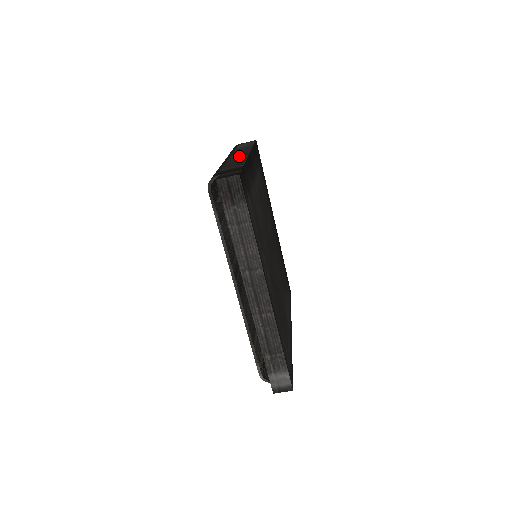
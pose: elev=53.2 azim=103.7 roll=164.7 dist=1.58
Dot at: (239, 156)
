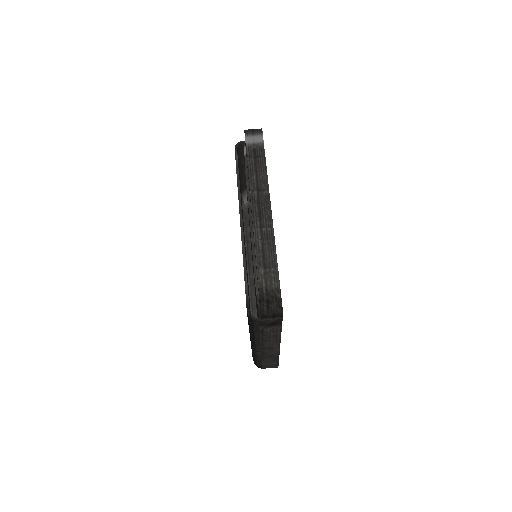
Dot at: occluded
